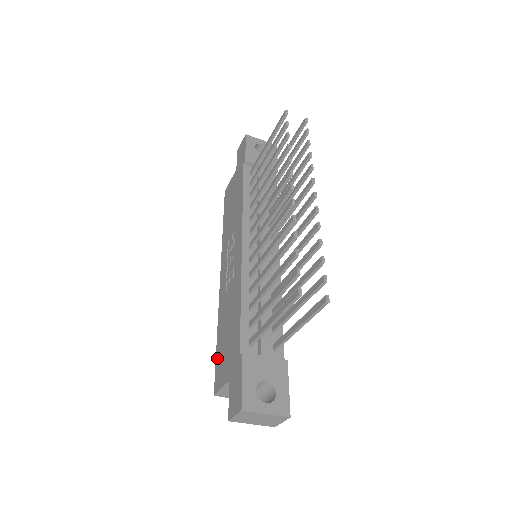
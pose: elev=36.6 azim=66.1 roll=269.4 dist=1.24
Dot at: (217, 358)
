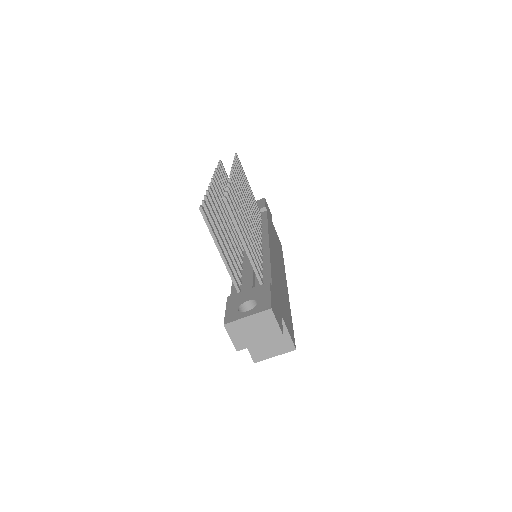
Dot at: occluded
